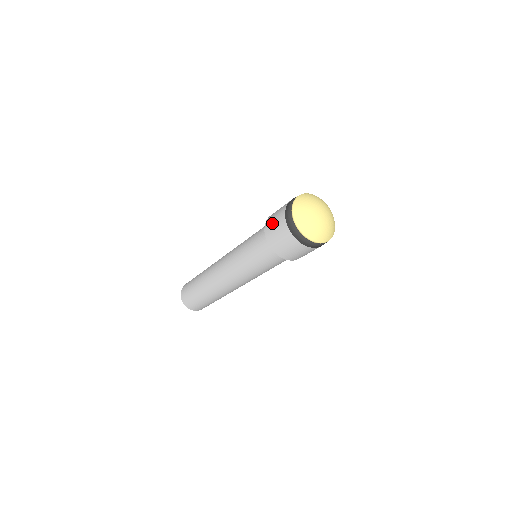
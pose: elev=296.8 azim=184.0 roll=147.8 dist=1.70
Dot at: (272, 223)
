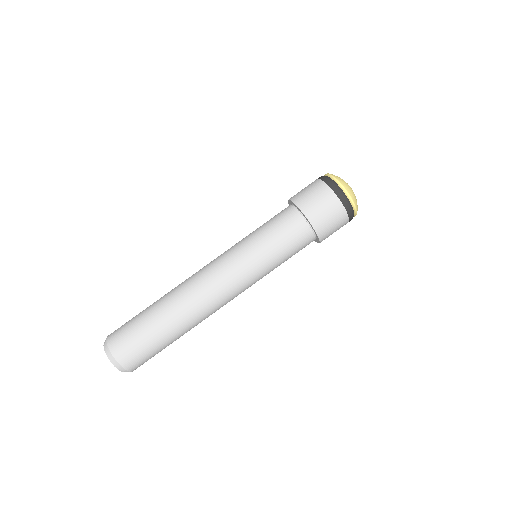
Dot at: (311, 200)
